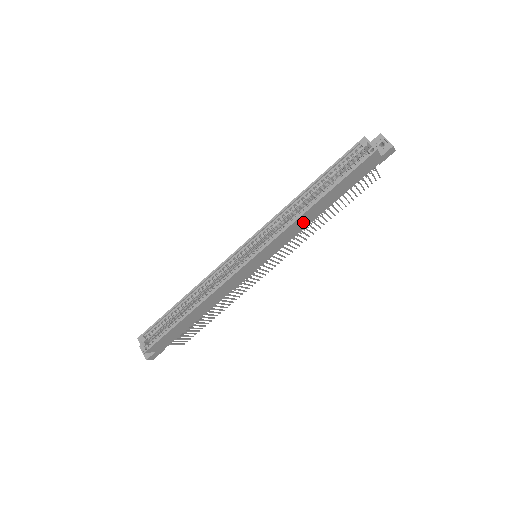
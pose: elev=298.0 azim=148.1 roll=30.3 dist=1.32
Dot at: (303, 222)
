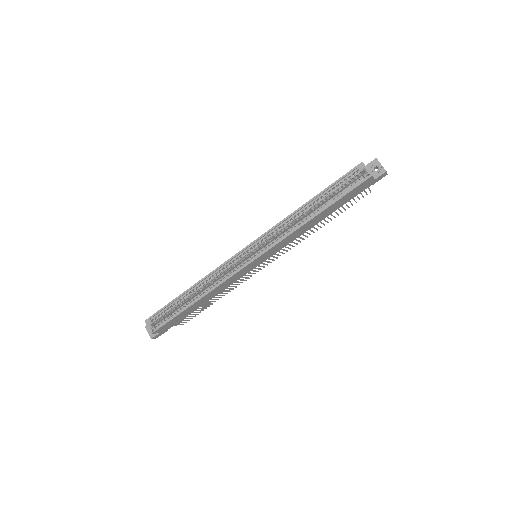
Dot at: (301, 231)
